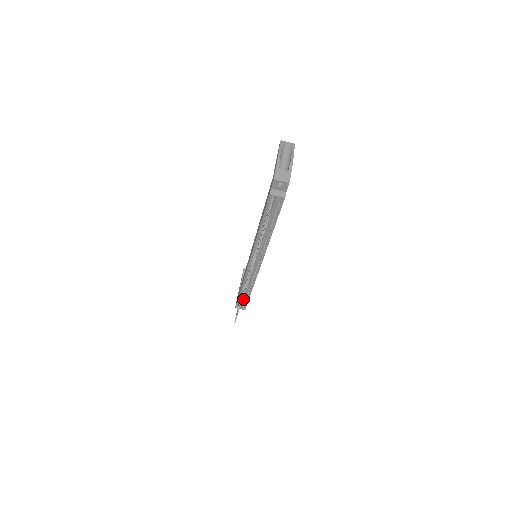
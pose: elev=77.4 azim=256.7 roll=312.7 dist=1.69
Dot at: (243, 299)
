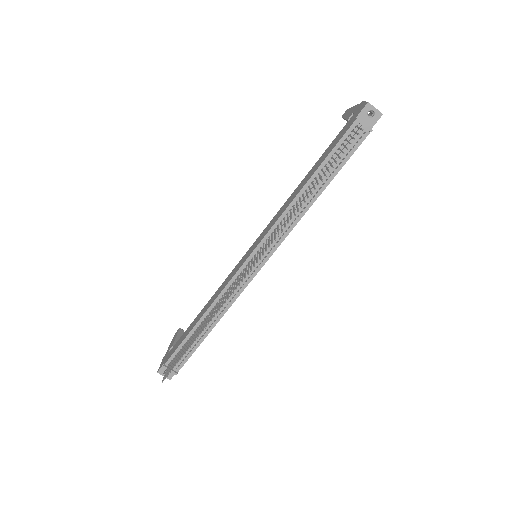
Dot at: occluded
